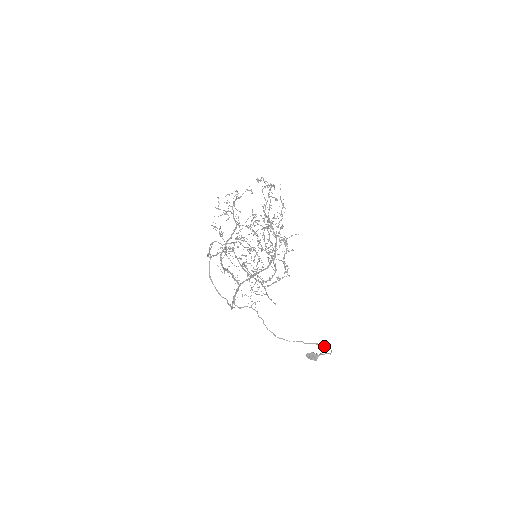
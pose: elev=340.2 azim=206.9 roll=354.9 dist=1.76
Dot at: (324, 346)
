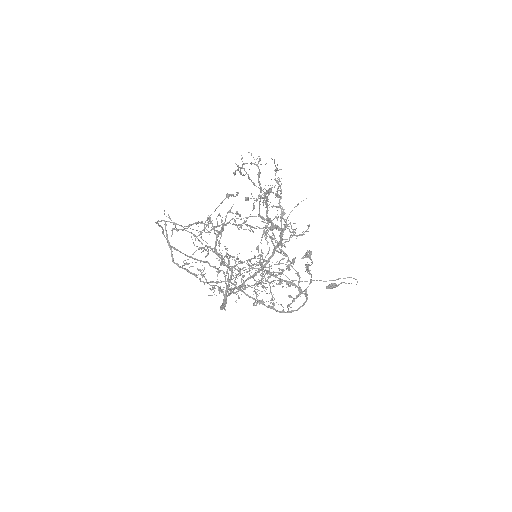
Dot at: occluded
